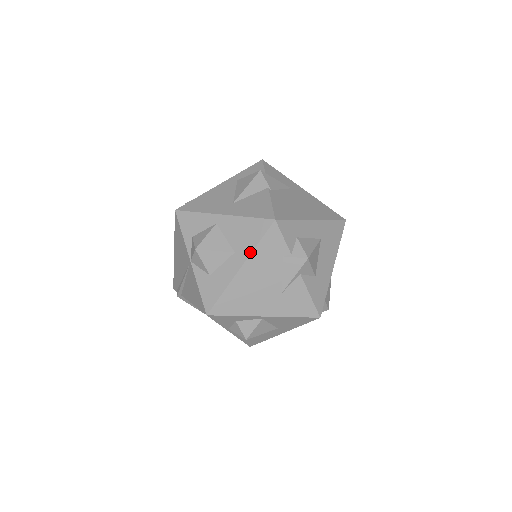
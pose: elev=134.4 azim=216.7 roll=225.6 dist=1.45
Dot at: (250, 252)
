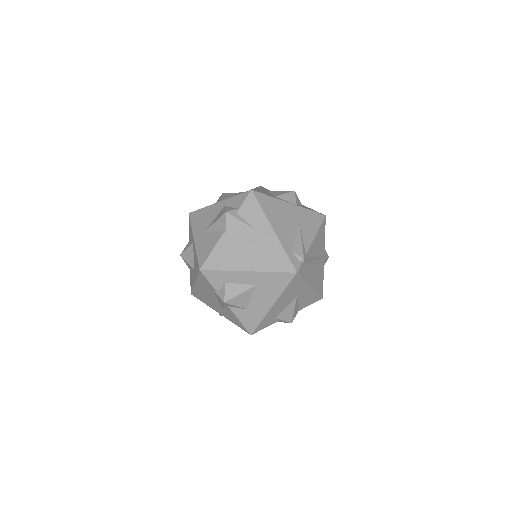
Dot at: (196, 278)
